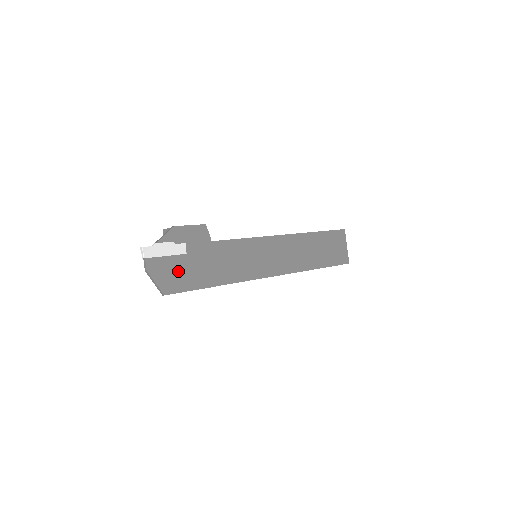
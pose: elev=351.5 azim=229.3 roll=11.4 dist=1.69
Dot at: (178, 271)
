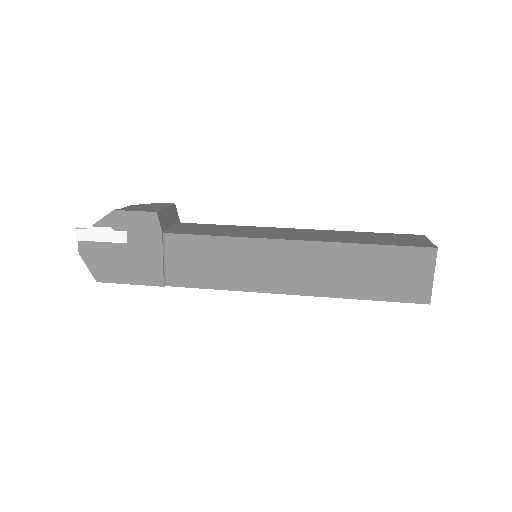
Dot at: (115, 260)
